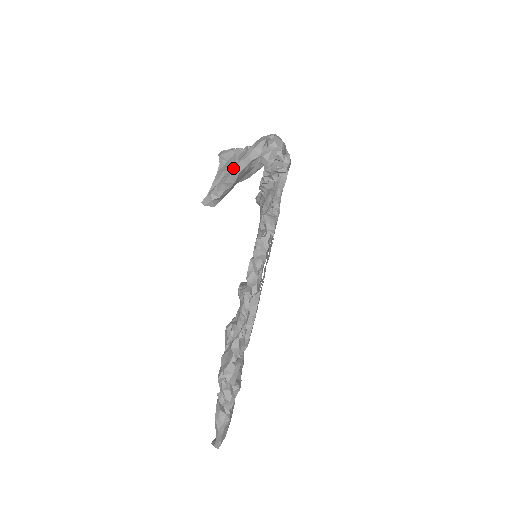
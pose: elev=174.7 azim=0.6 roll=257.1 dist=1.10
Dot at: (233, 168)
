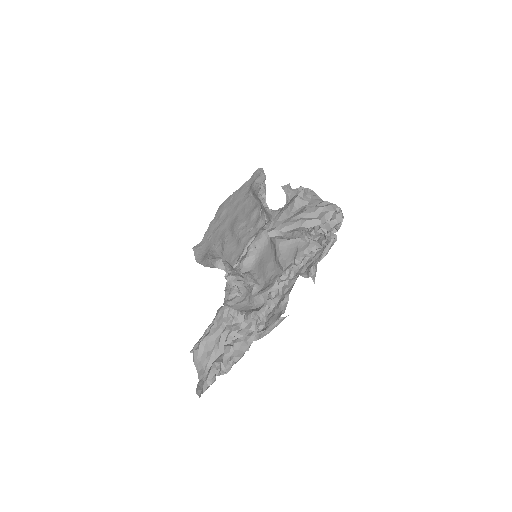
Dot at: (305, 222)
